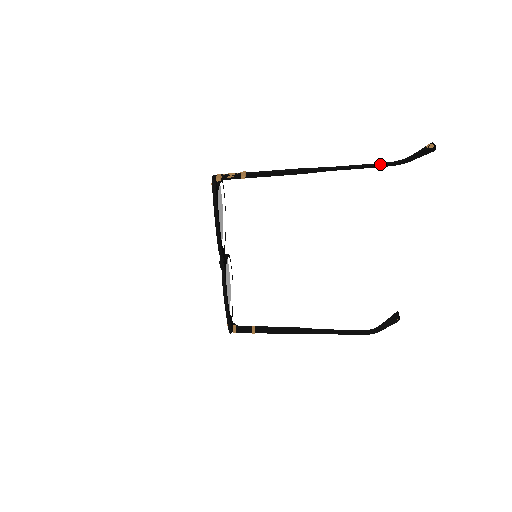
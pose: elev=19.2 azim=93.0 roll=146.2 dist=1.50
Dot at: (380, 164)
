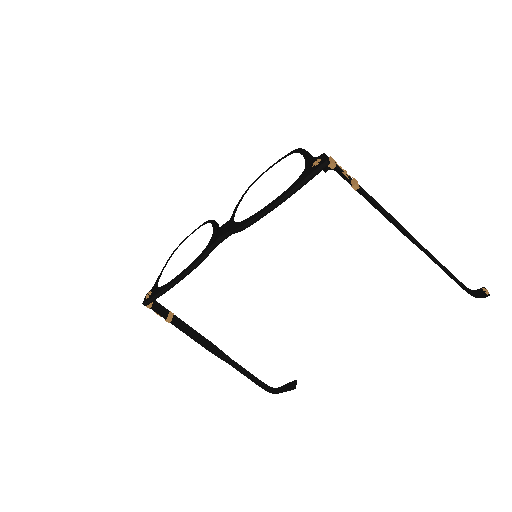
Dot at: (457, 280)
